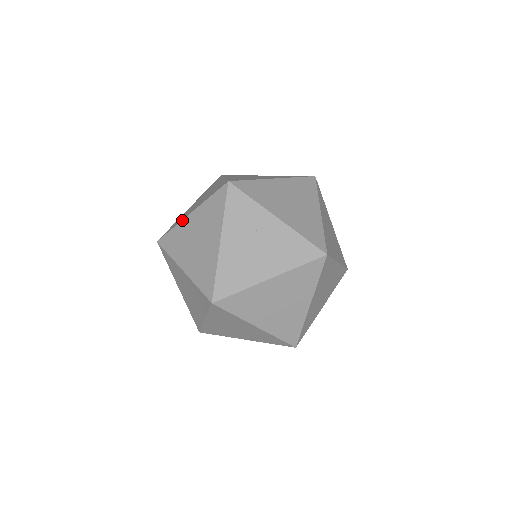
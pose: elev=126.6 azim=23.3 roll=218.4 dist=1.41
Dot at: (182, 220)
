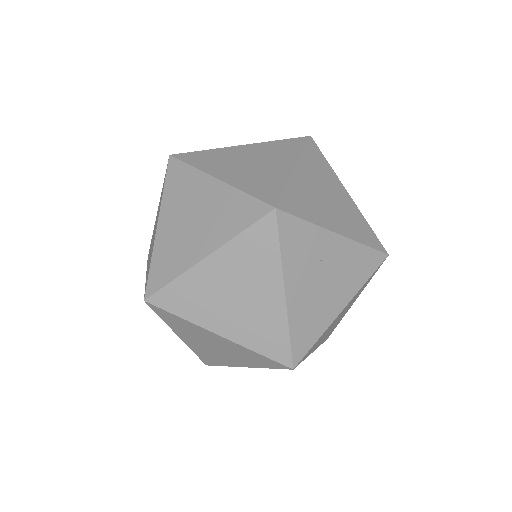
Dot at: (191, 268)
